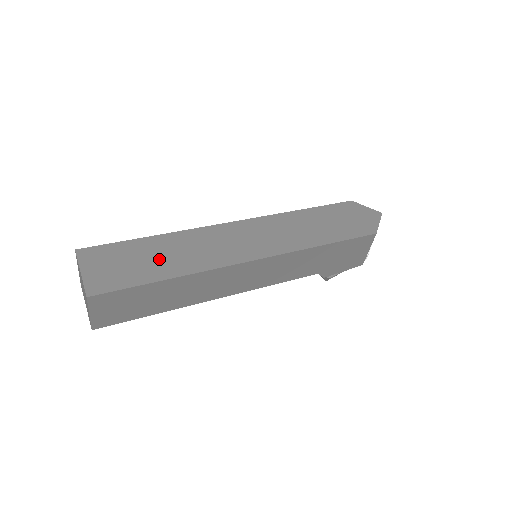
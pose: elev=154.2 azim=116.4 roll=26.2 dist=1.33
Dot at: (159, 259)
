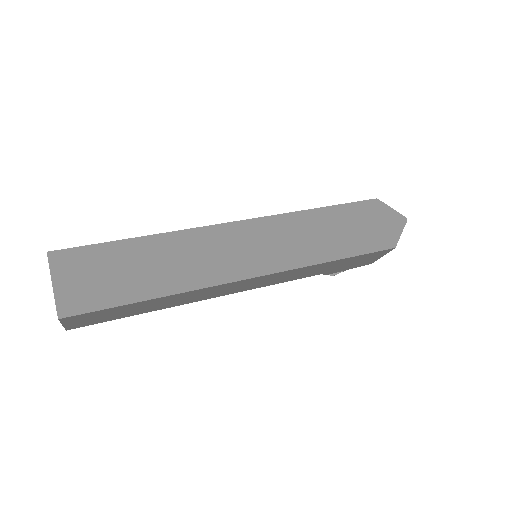
Dot at: (144, 271)
